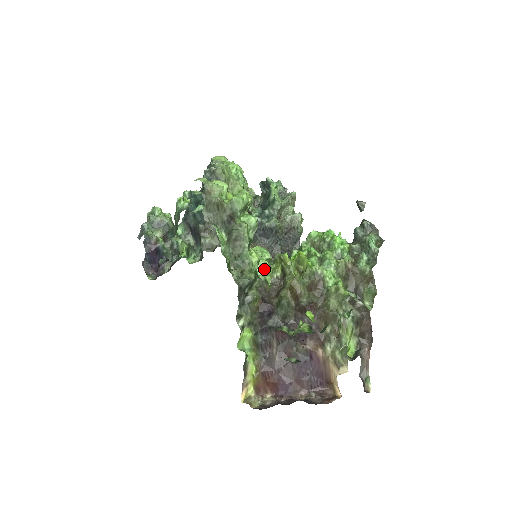
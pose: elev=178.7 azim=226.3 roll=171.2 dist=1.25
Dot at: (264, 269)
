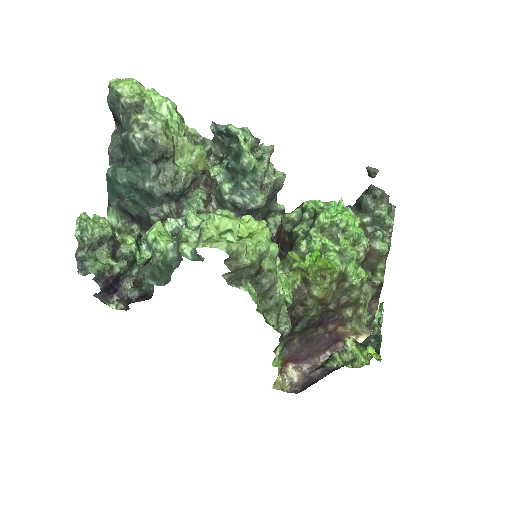
Dot at: (285, 285)
